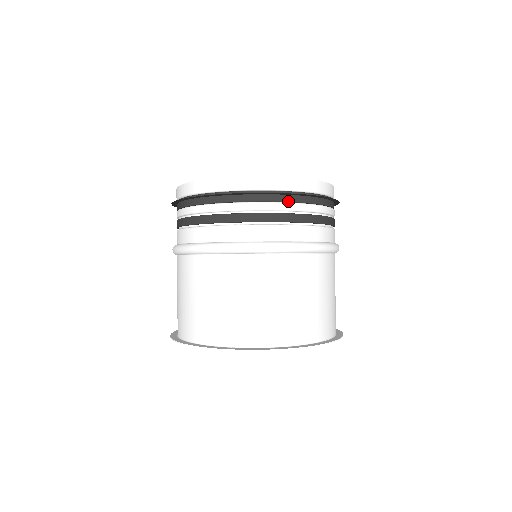
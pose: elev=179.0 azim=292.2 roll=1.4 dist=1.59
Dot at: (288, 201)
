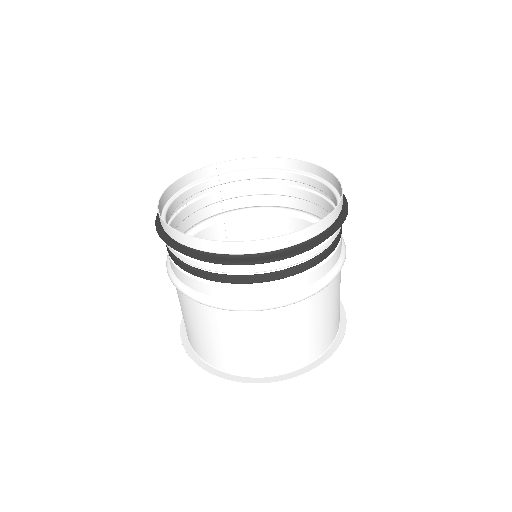
Dot at: (294, 255)
